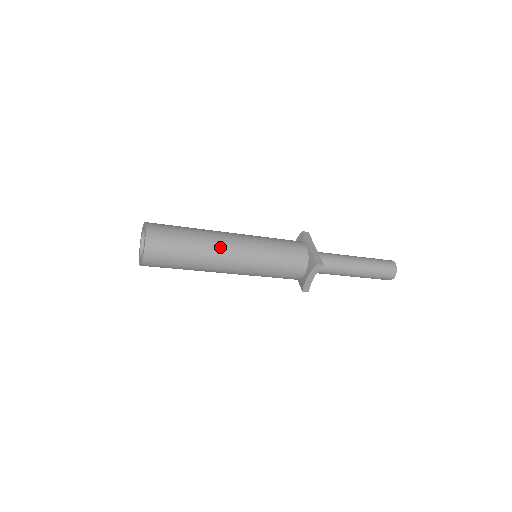
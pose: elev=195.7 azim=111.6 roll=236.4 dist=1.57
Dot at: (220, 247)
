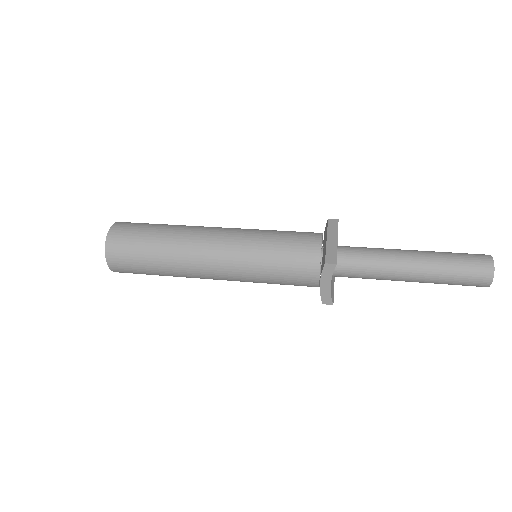
Dot at: (193, 246)
